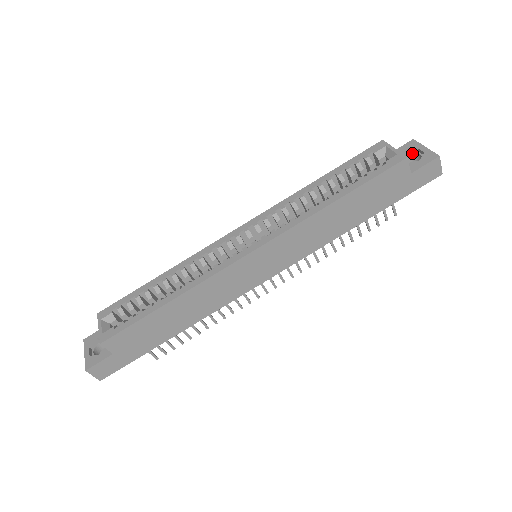
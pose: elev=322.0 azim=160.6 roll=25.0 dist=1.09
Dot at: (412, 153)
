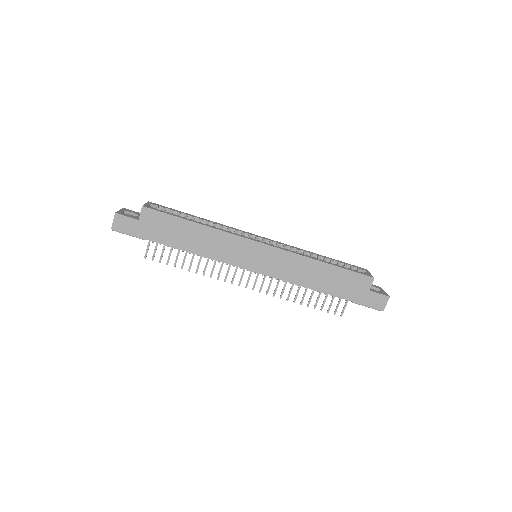
Dot at: occluded
